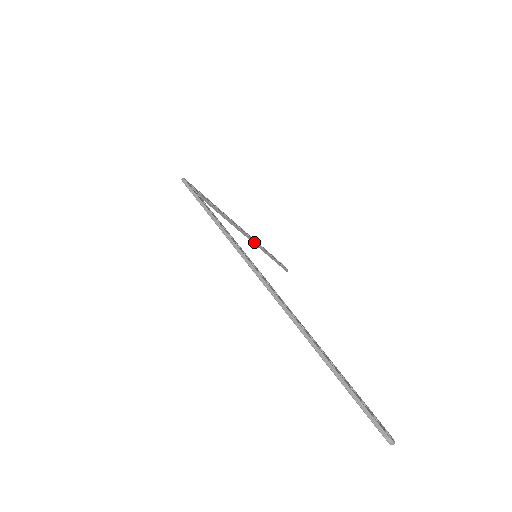
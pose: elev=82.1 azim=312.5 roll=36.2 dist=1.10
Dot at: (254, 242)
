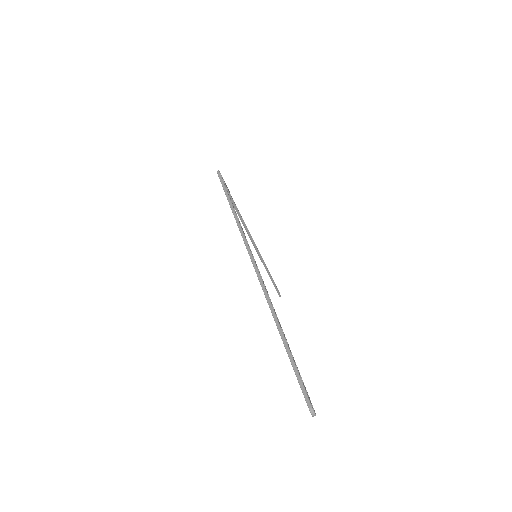
Dot at: (259, 254)
